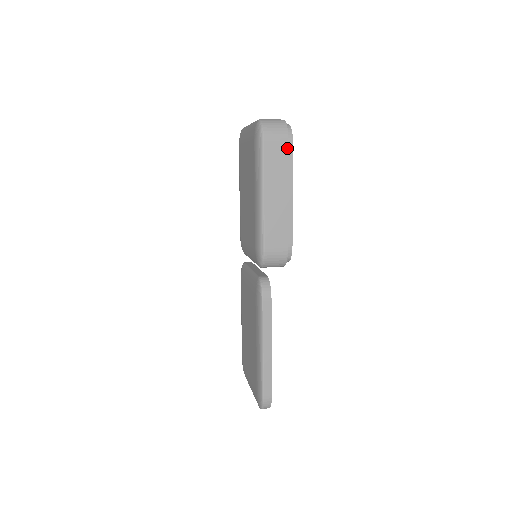
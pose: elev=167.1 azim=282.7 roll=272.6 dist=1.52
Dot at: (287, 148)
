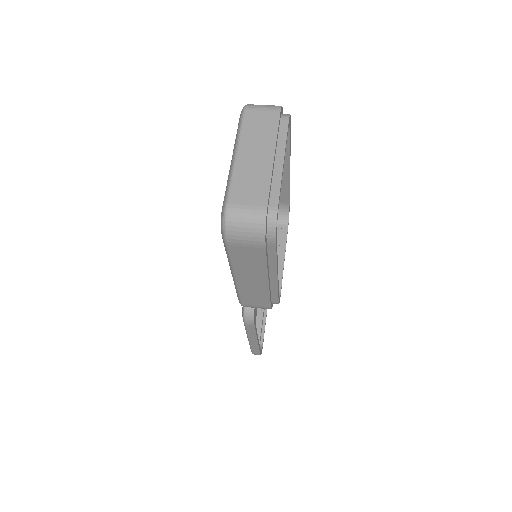
Dot at: (264, 252)
